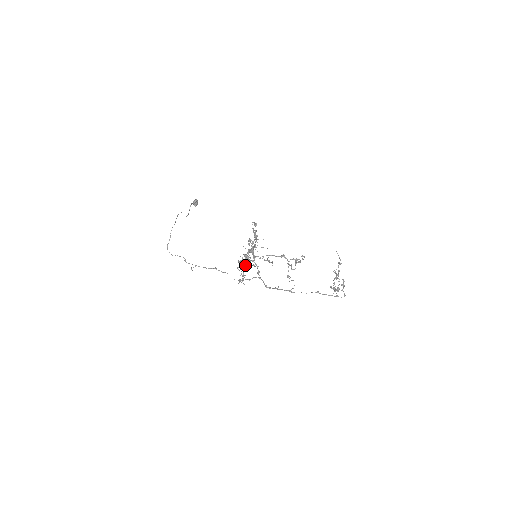
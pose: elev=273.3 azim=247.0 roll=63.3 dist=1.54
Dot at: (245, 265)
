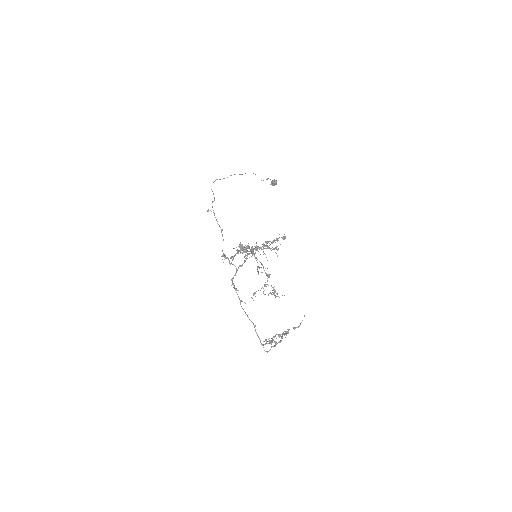
Dot at: occluded
